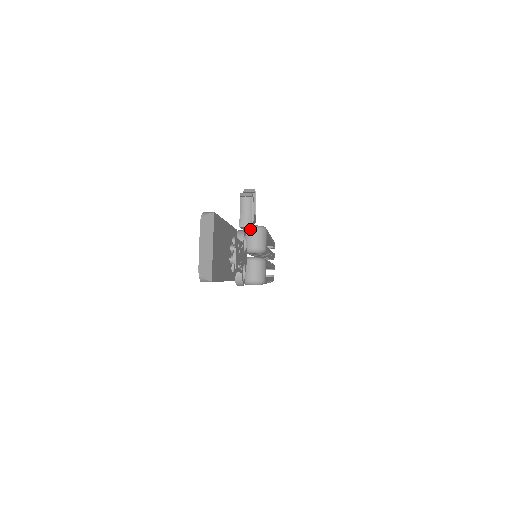
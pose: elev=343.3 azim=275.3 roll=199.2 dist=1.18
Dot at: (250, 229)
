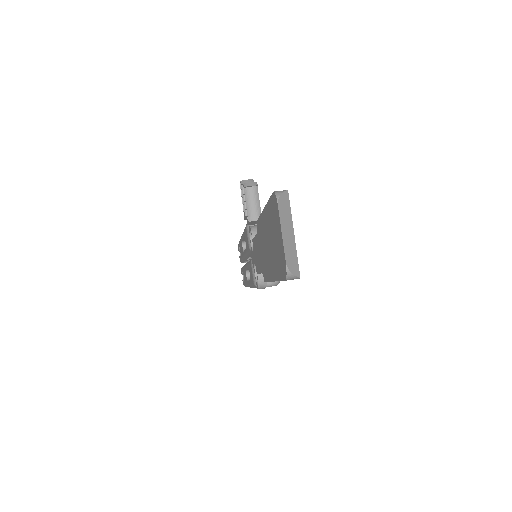
Dot at: (256, 224)
